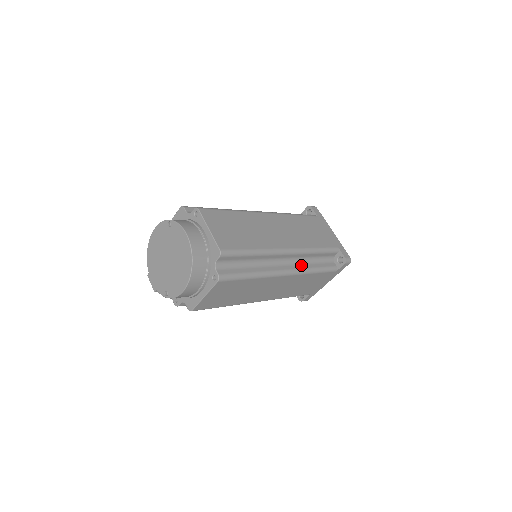
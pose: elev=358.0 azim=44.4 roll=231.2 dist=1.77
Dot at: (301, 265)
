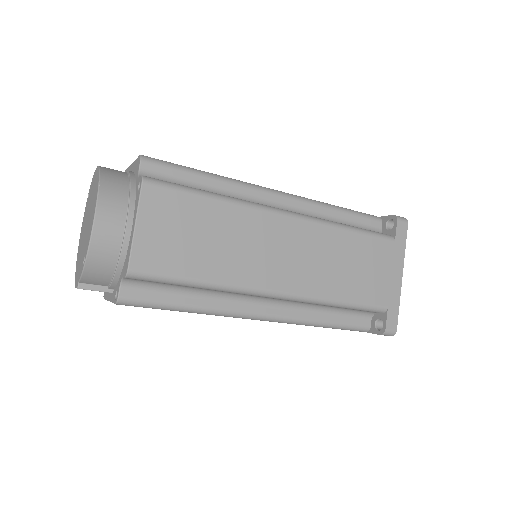
Dot at: occluded
